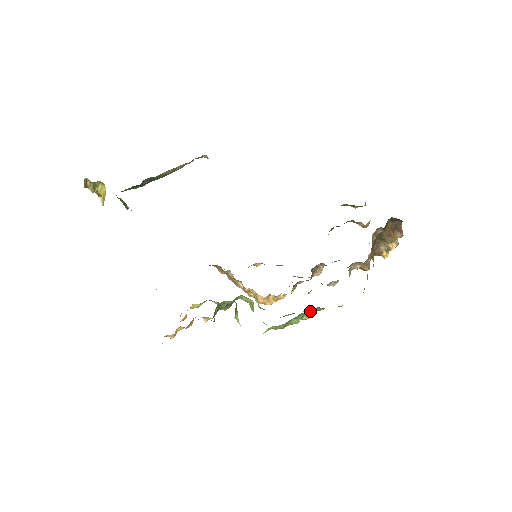
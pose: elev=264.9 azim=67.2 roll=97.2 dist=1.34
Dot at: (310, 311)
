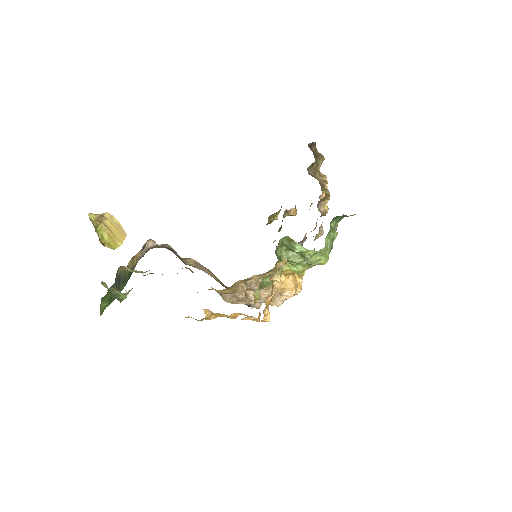
Dot at: occluded
